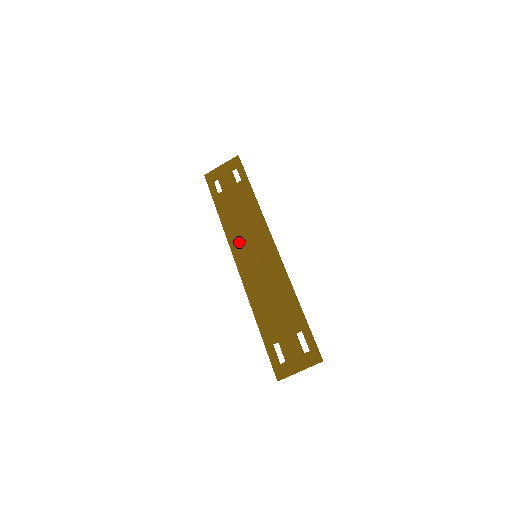
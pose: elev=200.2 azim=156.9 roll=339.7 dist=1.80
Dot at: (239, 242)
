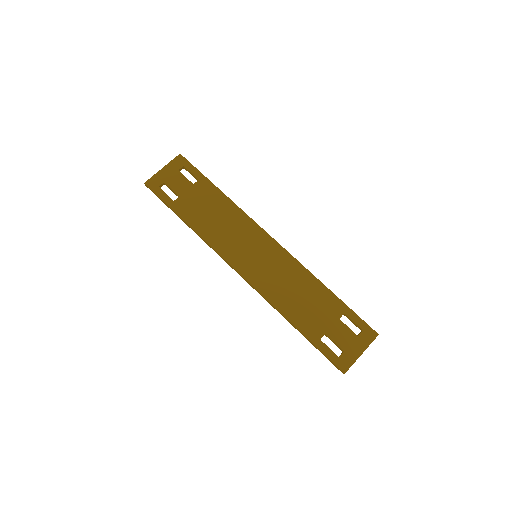
Dot at: (229, 247)
